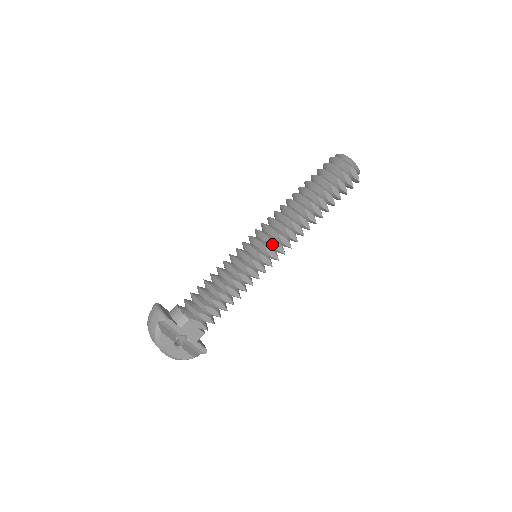
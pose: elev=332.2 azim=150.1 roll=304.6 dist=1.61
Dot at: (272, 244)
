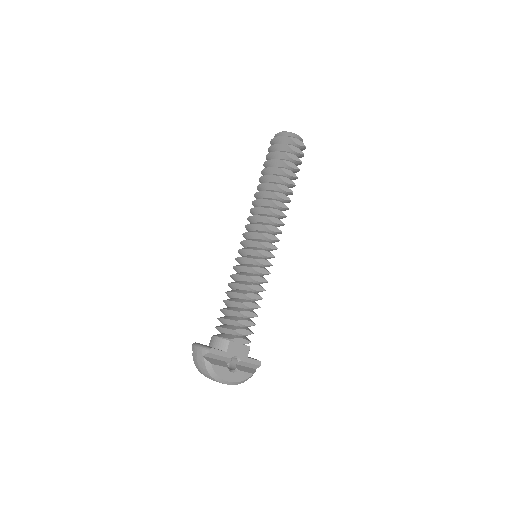
Dot at: (264, 237)
